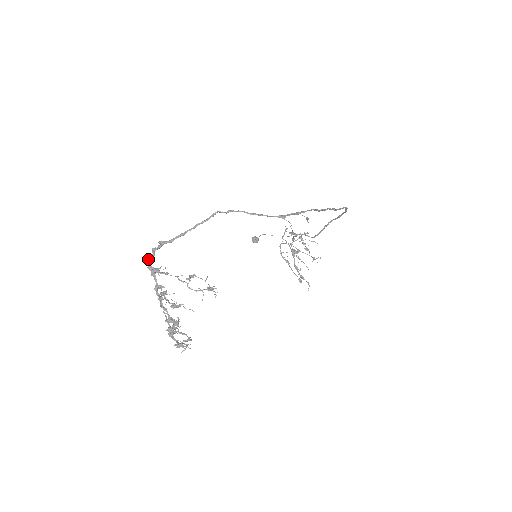
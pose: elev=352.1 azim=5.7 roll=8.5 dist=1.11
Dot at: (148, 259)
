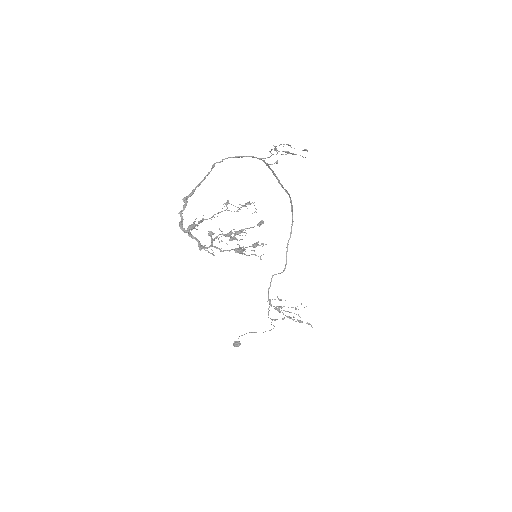
Dot at: (179, 224)
